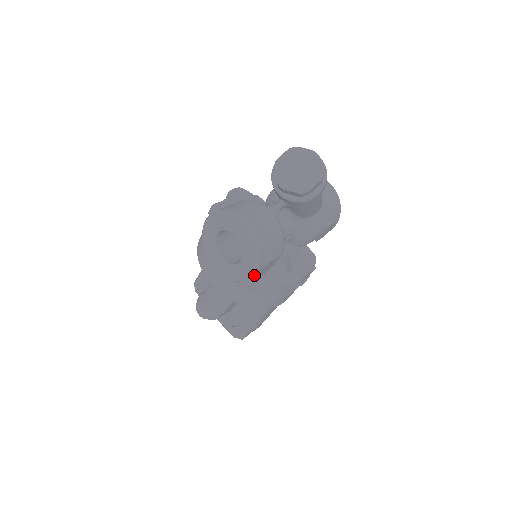
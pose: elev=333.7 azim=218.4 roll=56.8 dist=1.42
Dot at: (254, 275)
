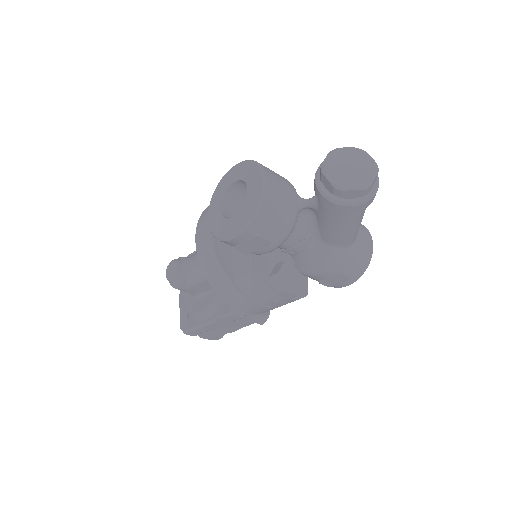
Dot at: (235, 237)
